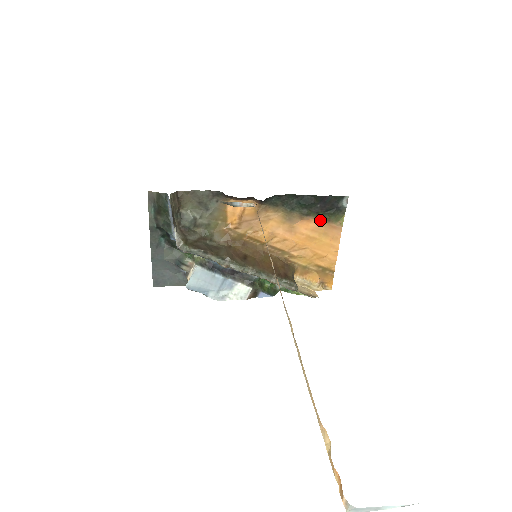
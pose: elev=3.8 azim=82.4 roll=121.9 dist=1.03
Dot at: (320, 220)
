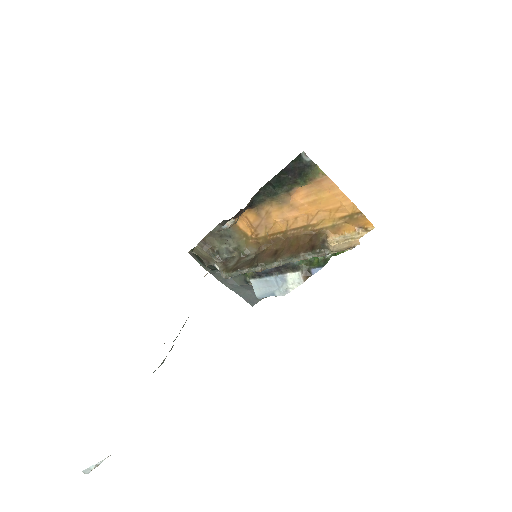
Dot at: (304, 185)
